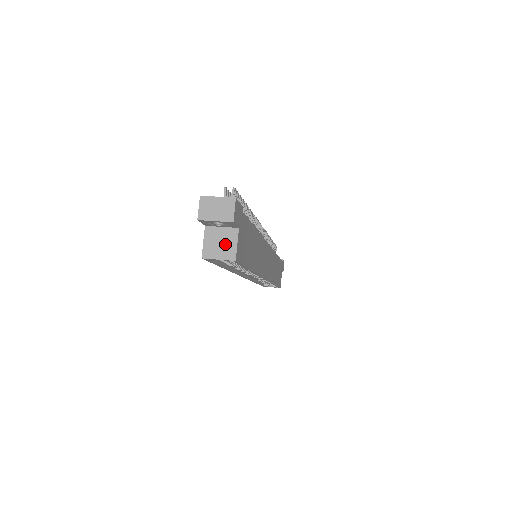
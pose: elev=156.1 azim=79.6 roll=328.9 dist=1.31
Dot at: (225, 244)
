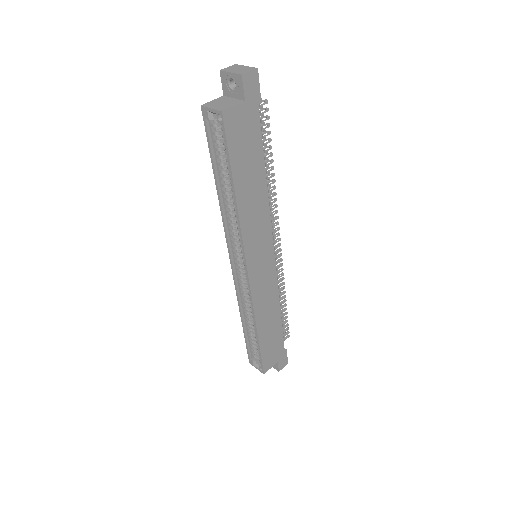
Dot at: (225, 104)
